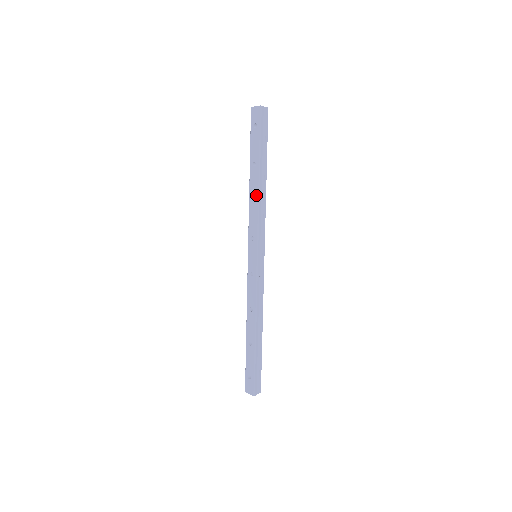
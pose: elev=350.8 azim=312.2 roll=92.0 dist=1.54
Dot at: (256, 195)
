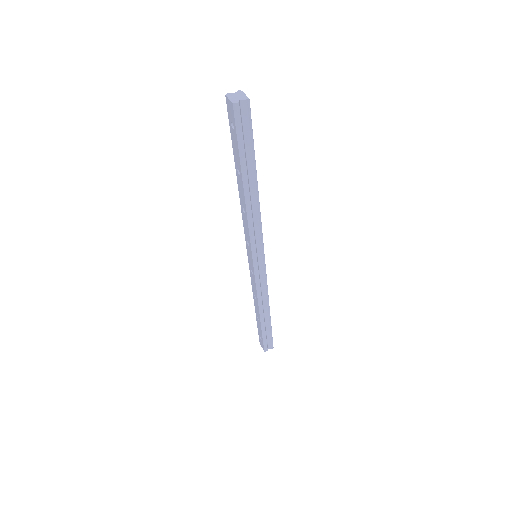
Dot at: (244, 207)
